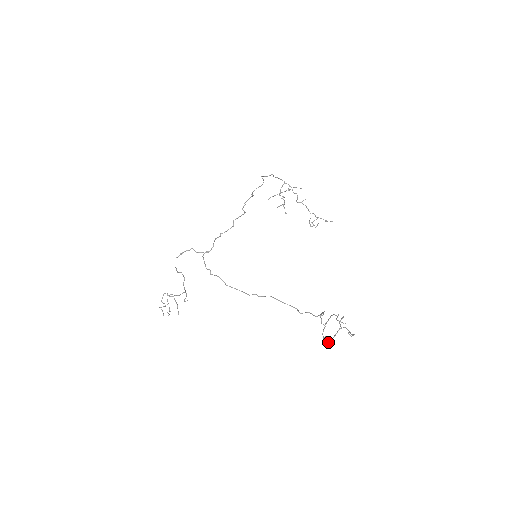
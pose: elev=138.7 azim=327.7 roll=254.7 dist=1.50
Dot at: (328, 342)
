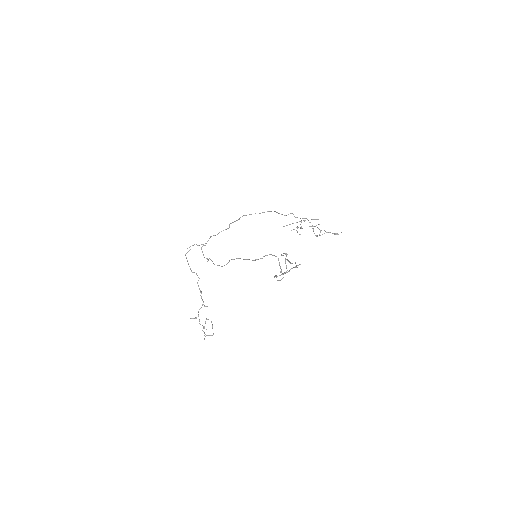
Dot at: occluded
